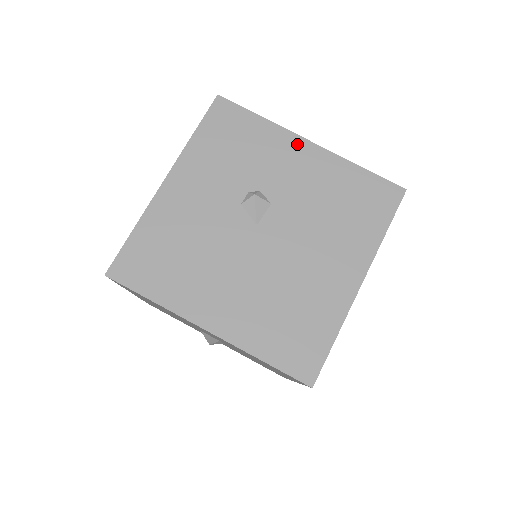
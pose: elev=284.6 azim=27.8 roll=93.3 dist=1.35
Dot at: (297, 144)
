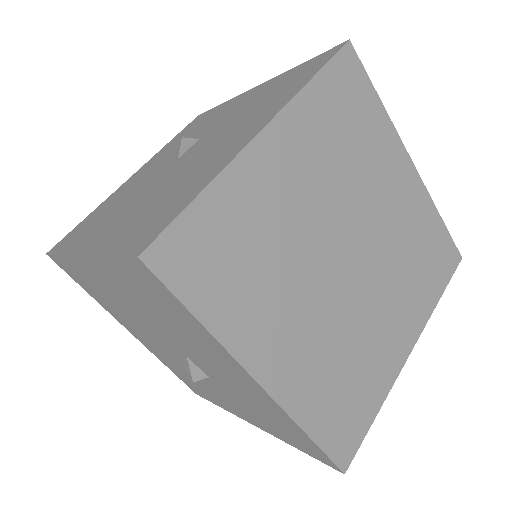
Dot at: (244, 95)
